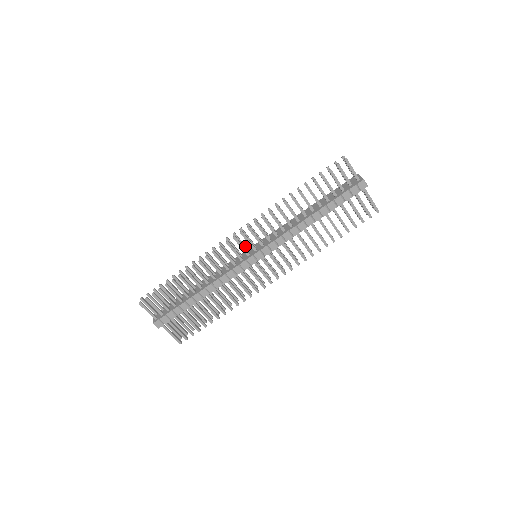
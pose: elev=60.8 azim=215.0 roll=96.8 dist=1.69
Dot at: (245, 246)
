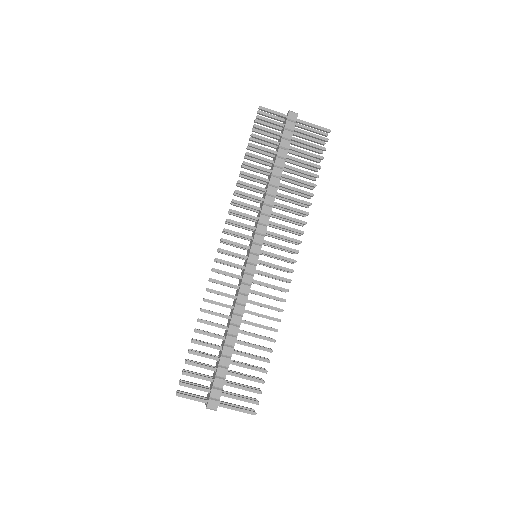
Dot at: occluded
